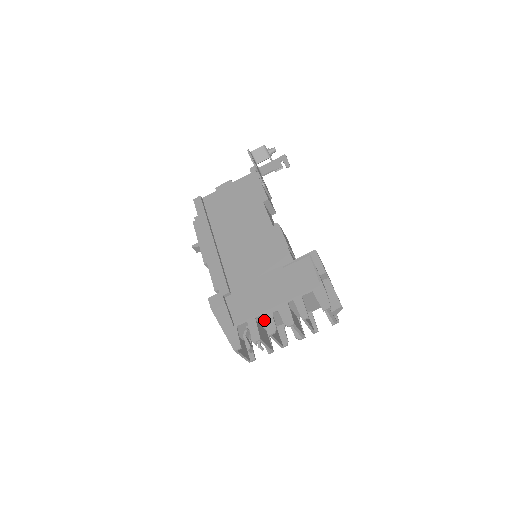
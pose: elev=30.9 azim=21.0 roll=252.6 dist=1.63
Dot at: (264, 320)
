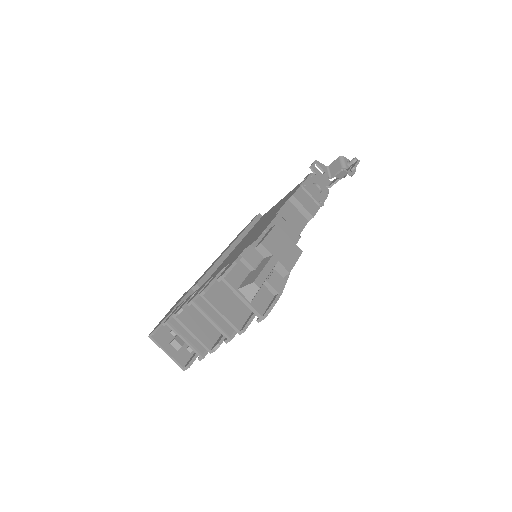
Dot at: (184, 302)
